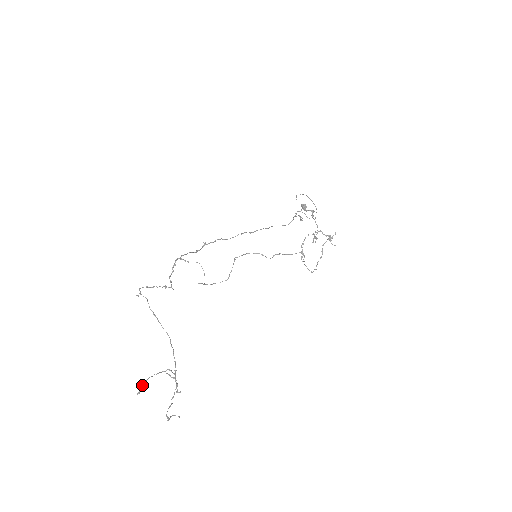
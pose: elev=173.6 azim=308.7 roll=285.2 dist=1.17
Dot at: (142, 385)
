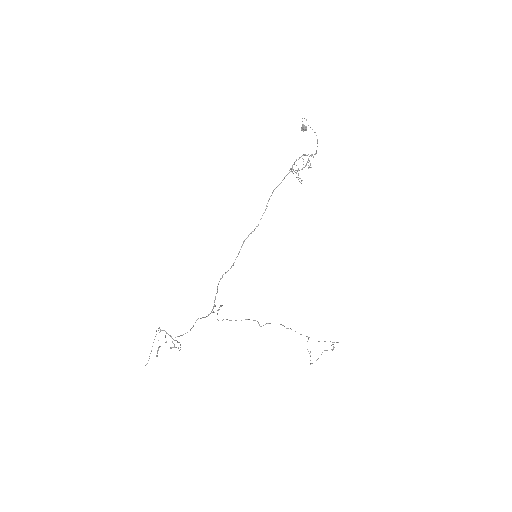
Dot at: occluded
